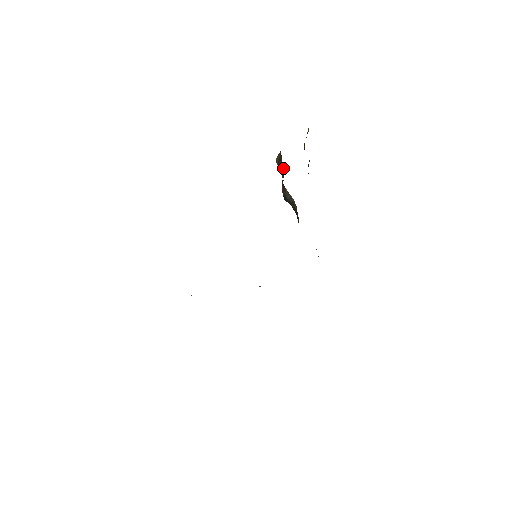
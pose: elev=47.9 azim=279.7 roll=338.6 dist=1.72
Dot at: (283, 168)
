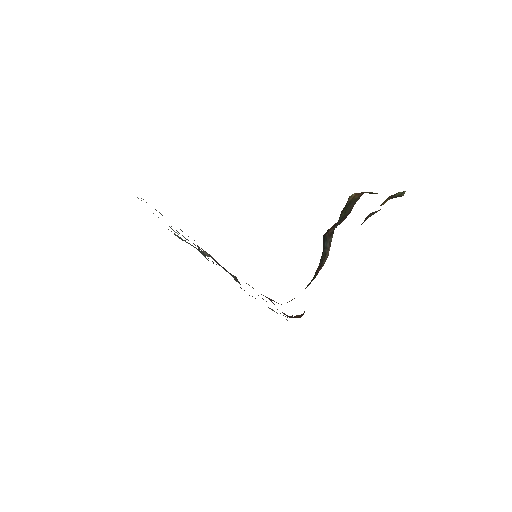
Dot at: (349, 213)
